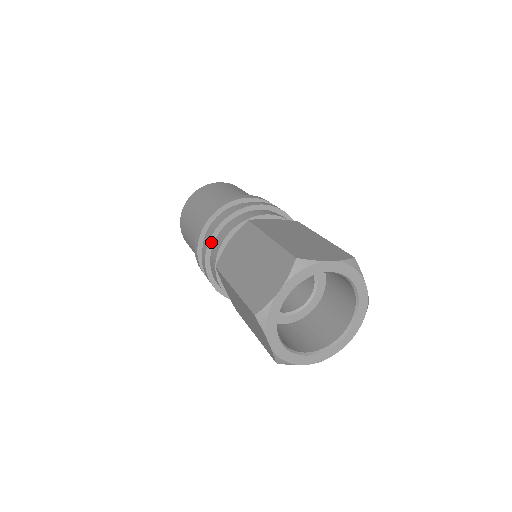
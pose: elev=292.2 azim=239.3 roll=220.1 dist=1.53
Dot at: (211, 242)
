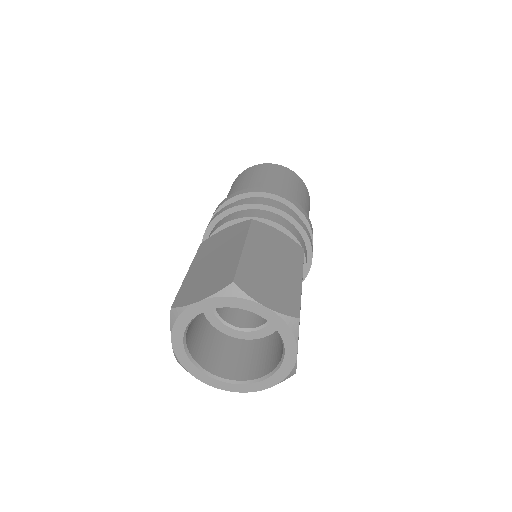
Dot at: (218, 218)
